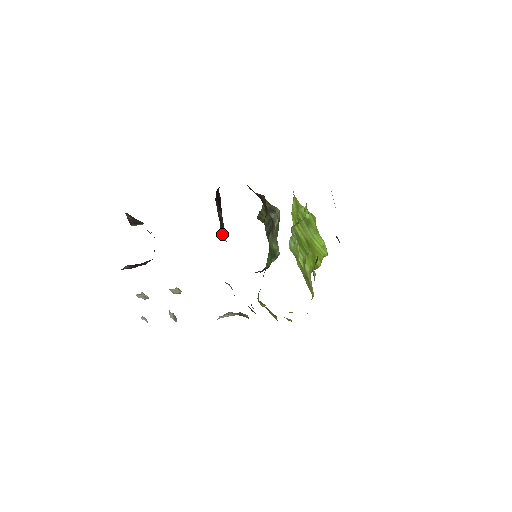
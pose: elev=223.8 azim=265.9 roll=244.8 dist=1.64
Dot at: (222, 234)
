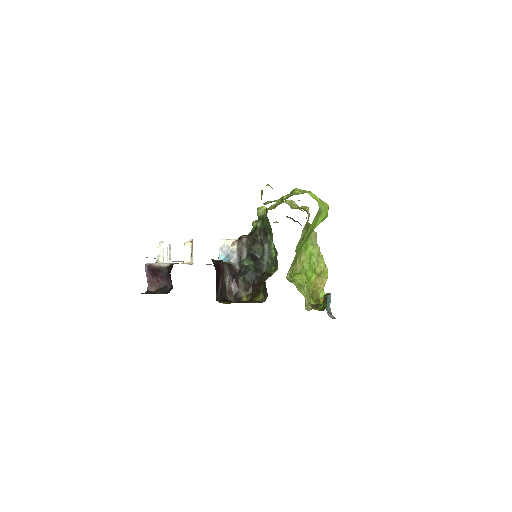
Dot at: (226, 286)
